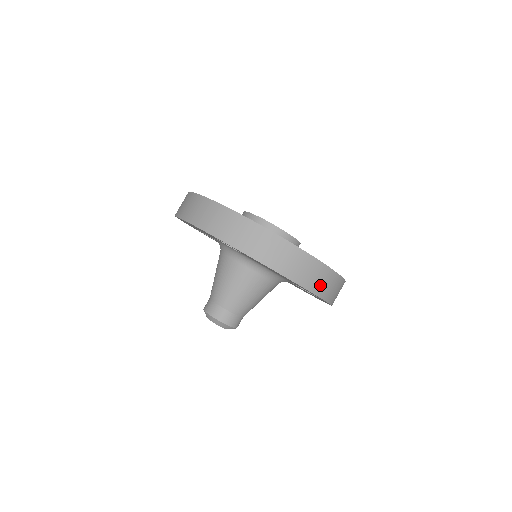
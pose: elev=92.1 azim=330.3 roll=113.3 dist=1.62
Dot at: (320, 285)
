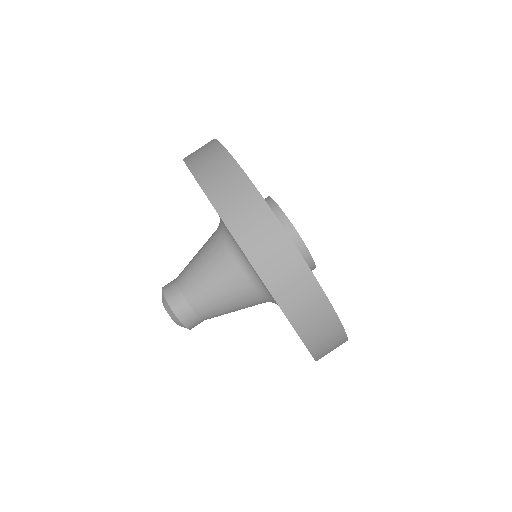
Dot at: (324, 347)
